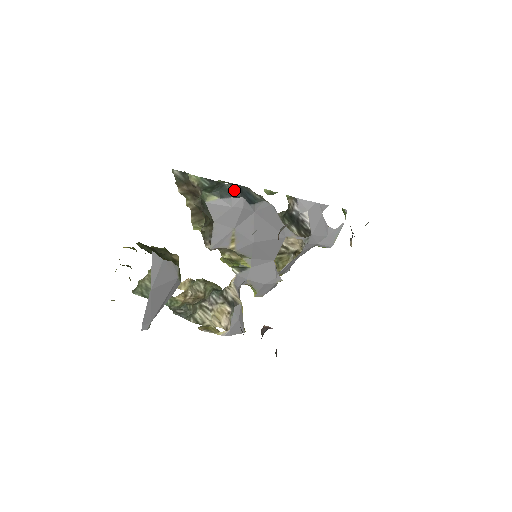
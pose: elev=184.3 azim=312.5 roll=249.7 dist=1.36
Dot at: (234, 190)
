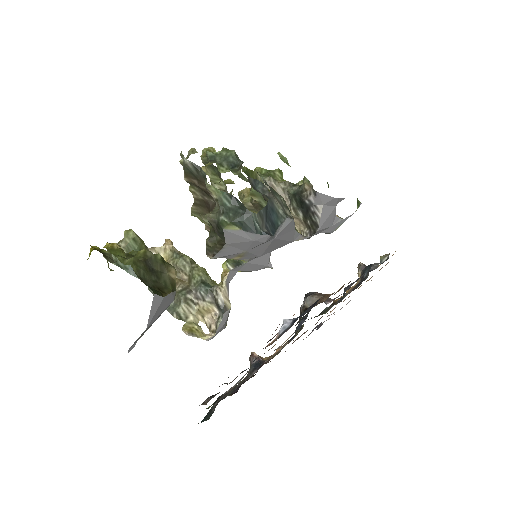
Dot at: (260, 220)
